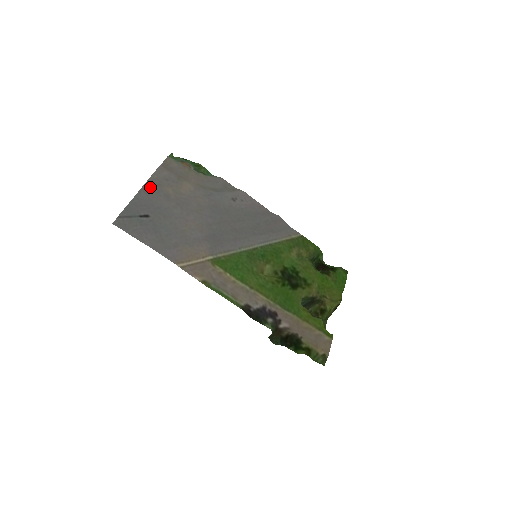
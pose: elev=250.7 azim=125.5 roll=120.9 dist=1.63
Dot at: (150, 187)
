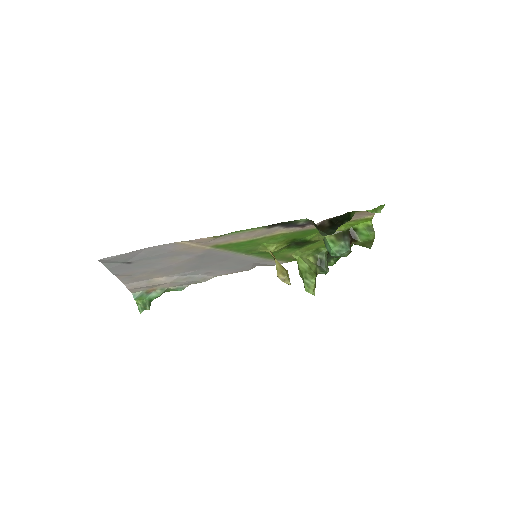
Dot at: (124, 276)
